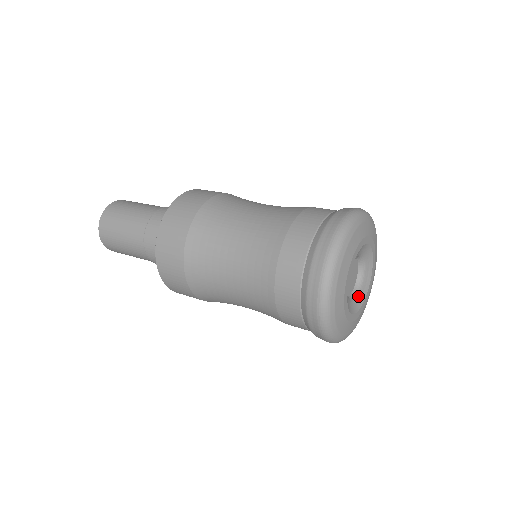
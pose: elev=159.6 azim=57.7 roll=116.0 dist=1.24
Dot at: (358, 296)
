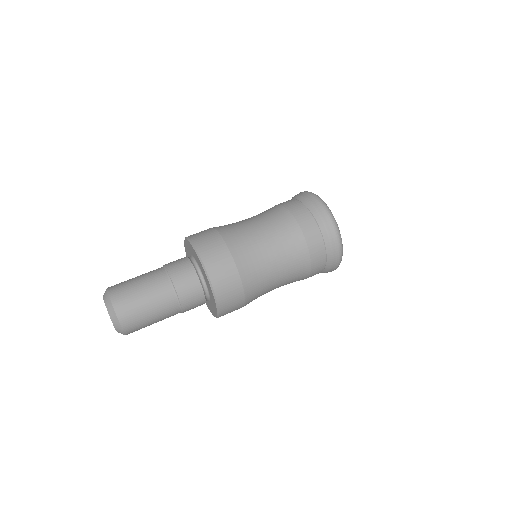
Dot at: occluded
